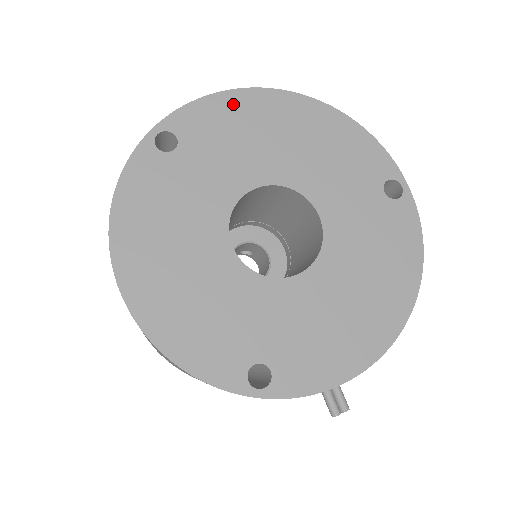
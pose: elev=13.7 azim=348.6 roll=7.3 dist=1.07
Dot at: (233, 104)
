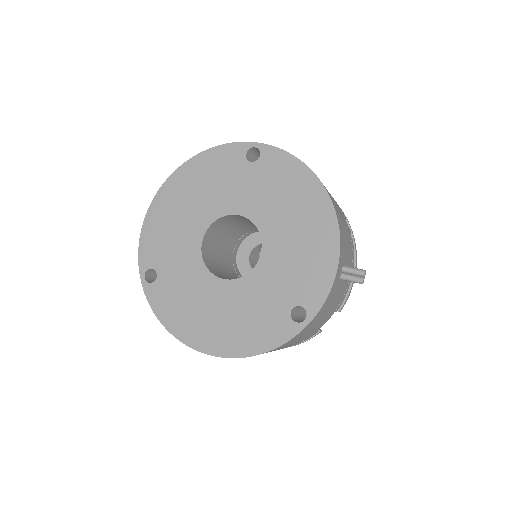
Dot at: (152, 223)
